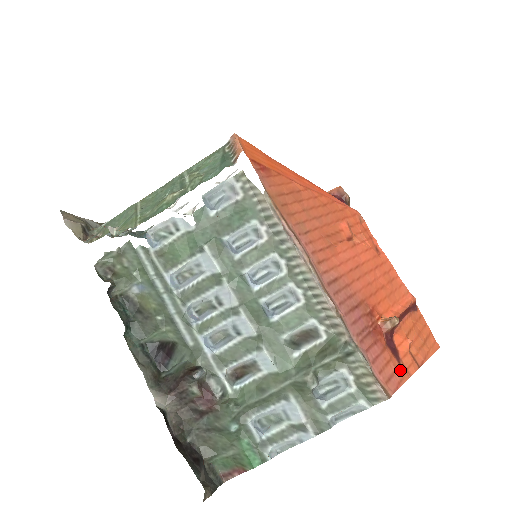
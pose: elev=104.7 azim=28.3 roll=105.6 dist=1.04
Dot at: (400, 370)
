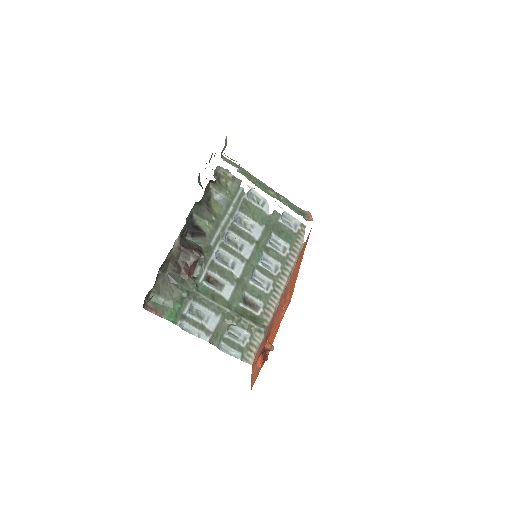
Dot at: occluded
